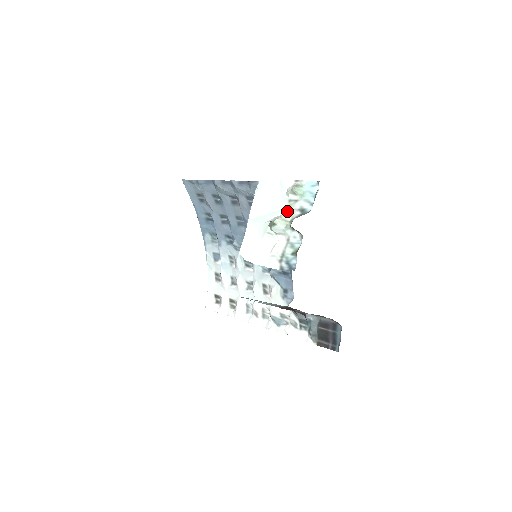
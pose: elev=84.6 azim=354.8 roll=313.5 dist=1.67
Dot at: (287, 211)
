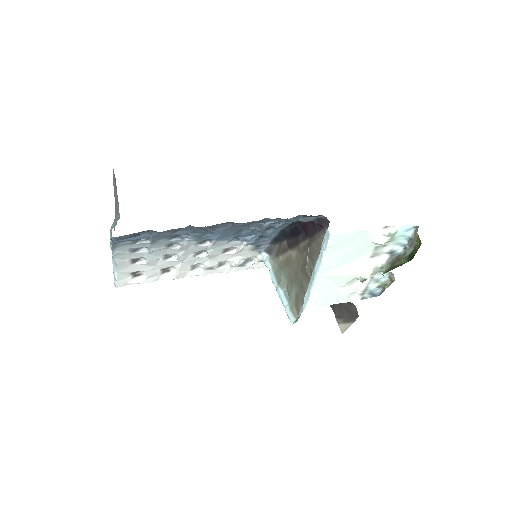
Dot at: (372, 256)
